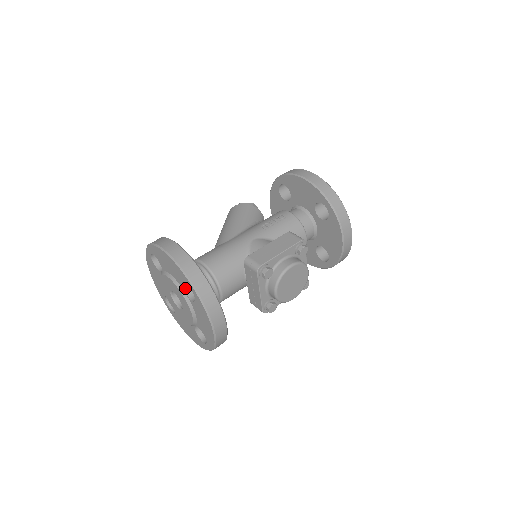
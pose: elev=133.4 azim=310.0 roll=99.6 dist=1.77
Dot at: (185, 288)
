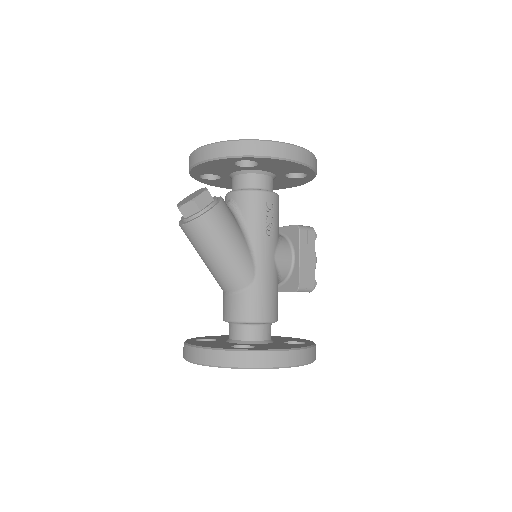
Dot at: occluded
